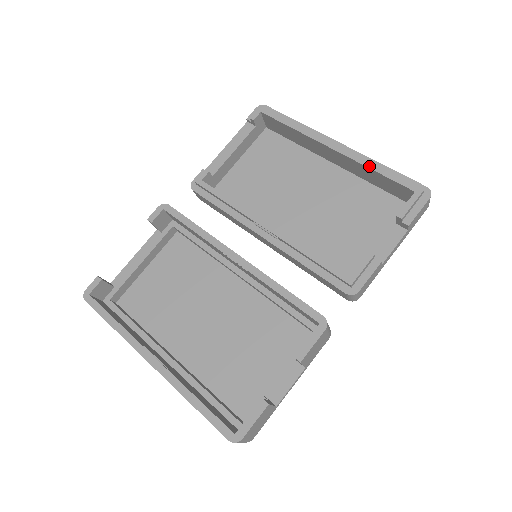
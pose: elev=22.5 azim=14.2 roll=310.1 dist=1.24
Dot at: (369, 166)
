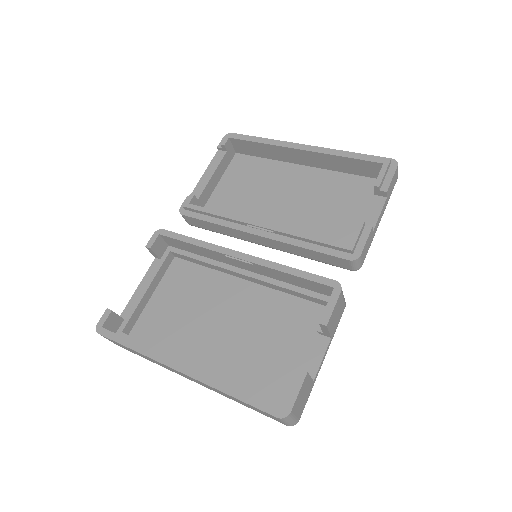
Dot at: (337, 154)
